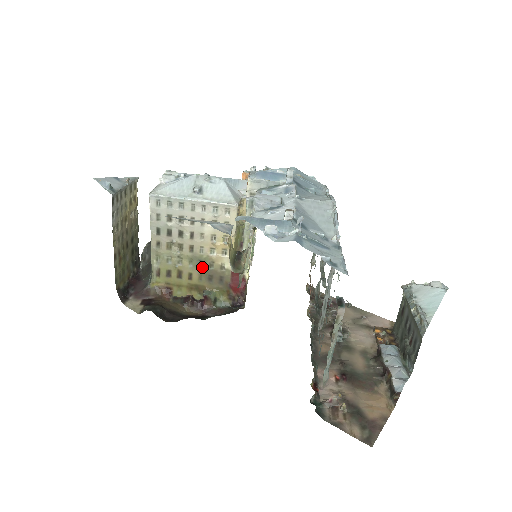
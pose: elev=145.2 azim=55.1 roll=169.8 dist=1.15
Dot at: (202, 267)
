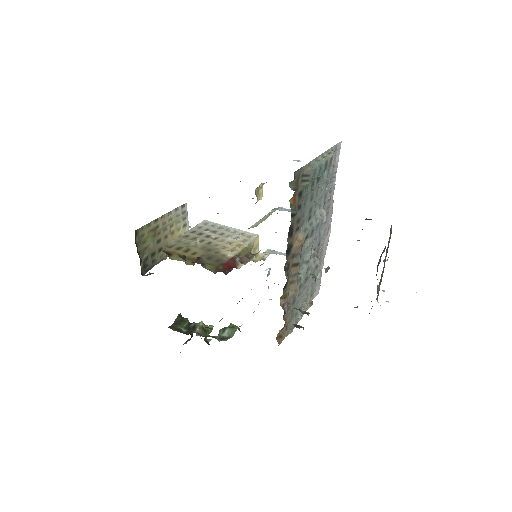
Dot at: (208, 252)
